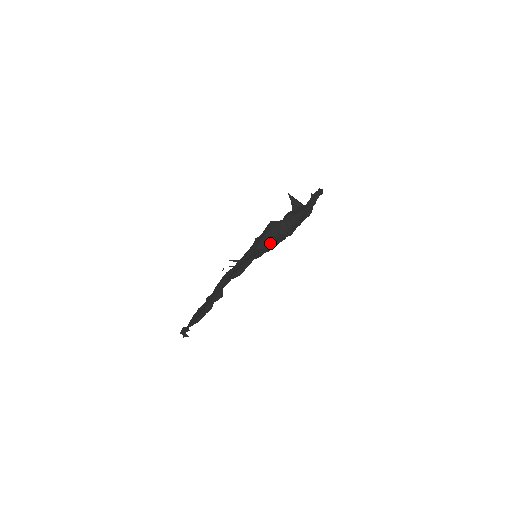
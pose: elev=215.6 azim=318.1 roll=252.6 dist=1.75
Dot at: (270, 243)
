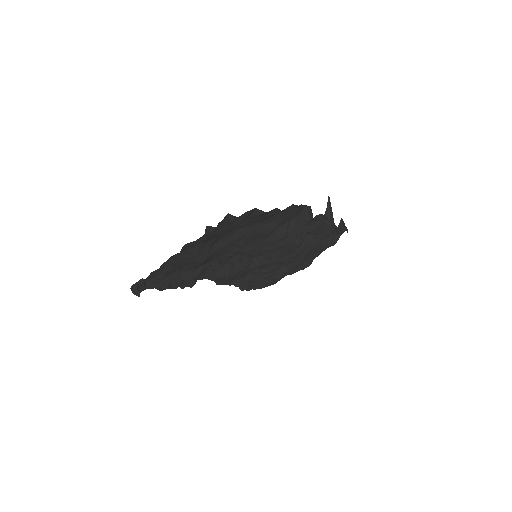
Dot at: (284, 242)
